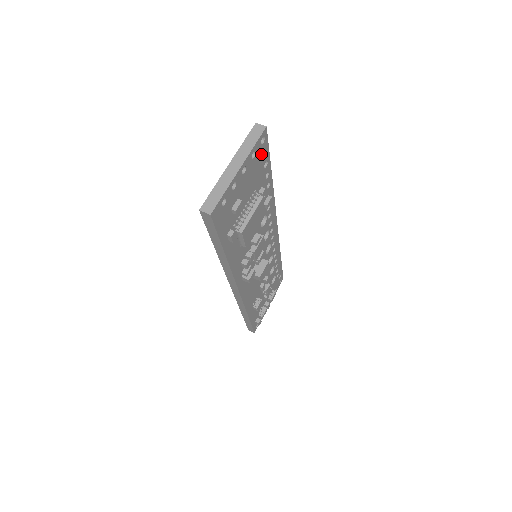
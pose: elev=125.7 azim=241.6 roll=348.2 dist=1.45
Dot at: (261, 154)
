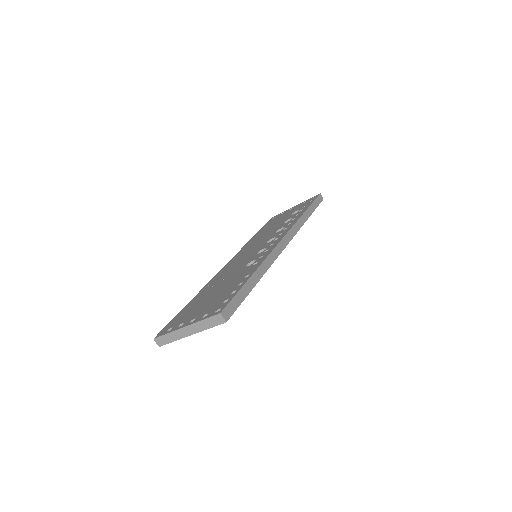
Dot at: occluded
